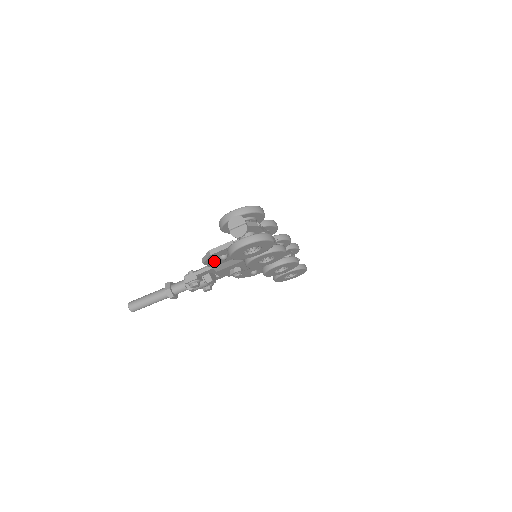
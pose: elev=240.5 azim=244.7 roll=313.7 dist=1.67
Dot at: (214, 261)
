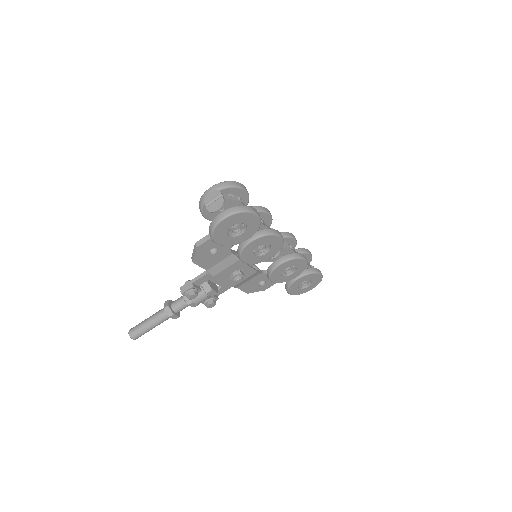
Dot at: (205, 259)
